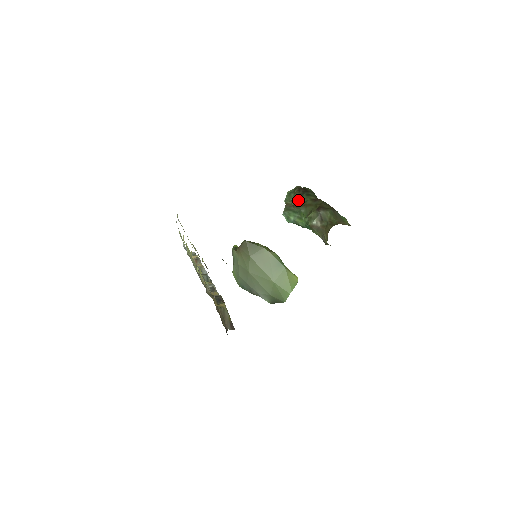
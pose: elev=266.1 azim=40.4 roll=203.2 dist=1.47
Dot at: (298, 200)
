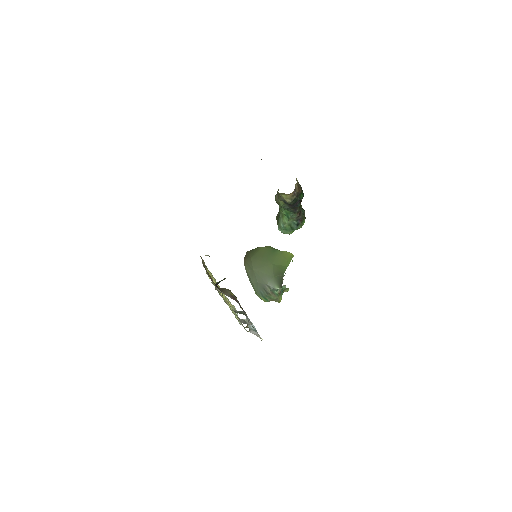
Dot at: occluded
